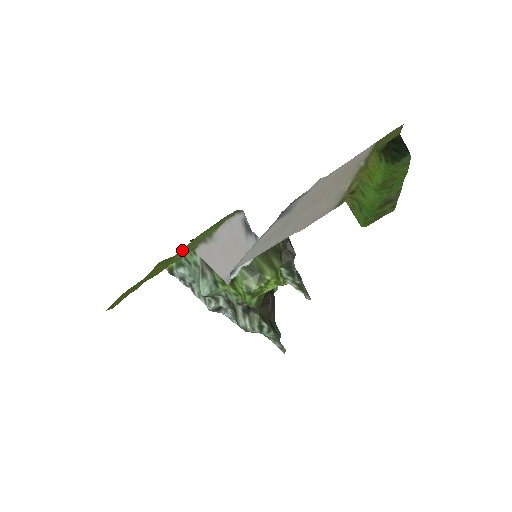
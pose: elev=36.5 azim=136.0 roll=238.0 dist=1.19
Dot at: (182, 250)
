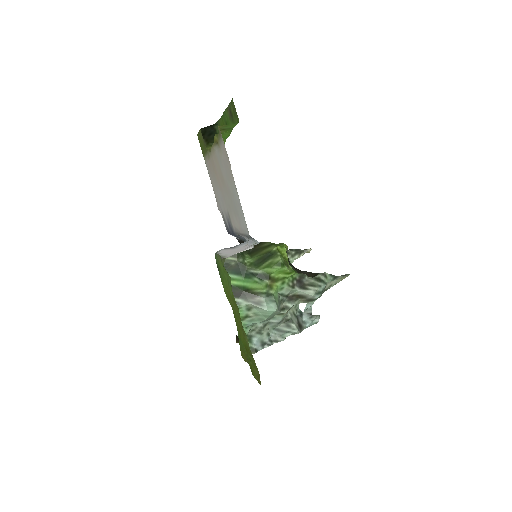
Dot at: (230, 303)
